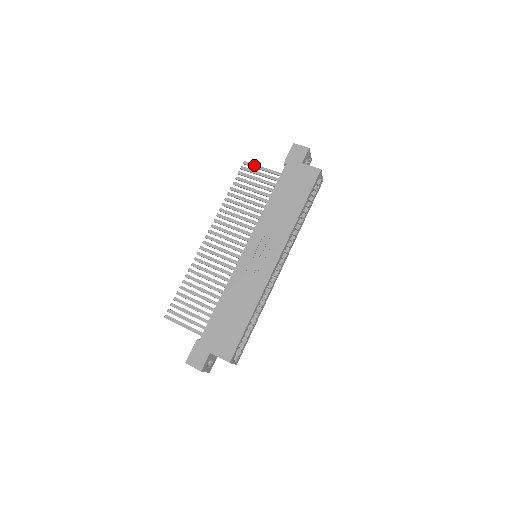
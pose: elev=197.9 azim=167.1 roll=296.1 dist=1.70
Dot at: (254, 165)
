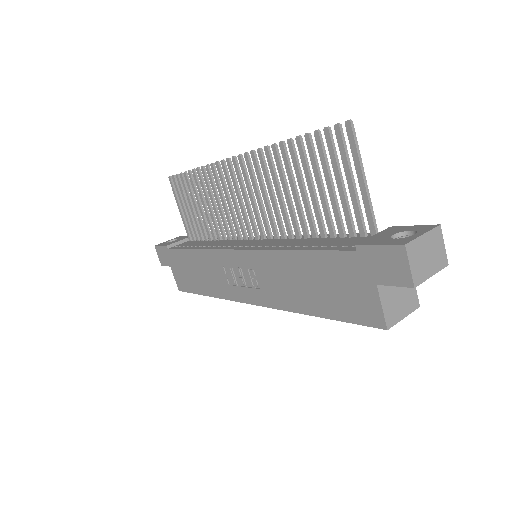
Dot at: (355, 151)
